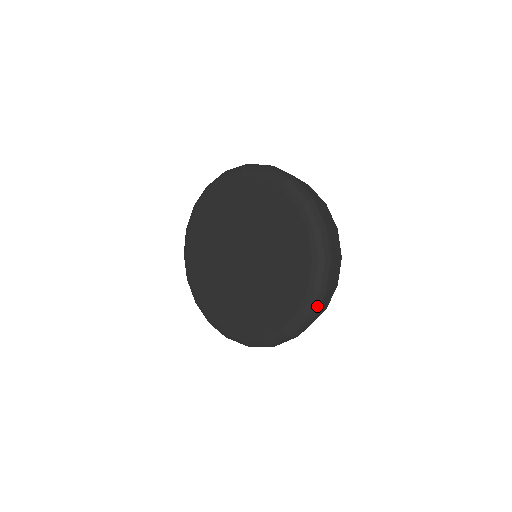
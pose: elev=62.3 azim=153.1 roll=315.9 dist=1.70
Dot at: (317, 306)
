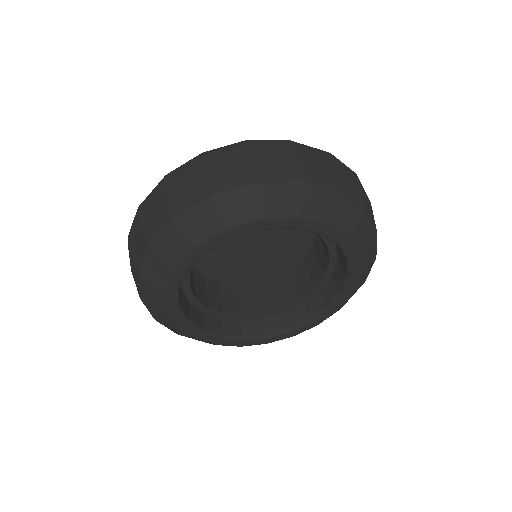
Dot at: (268, 142)
